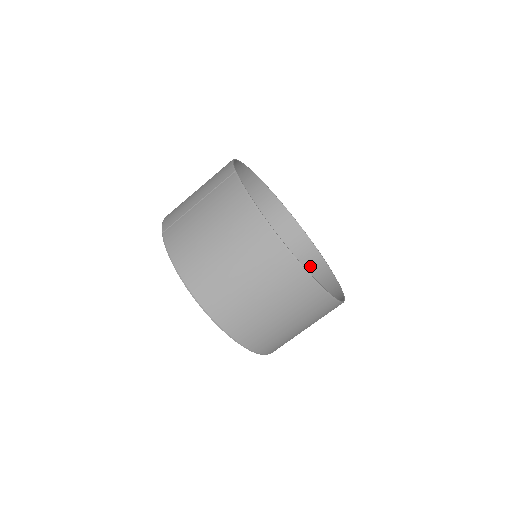
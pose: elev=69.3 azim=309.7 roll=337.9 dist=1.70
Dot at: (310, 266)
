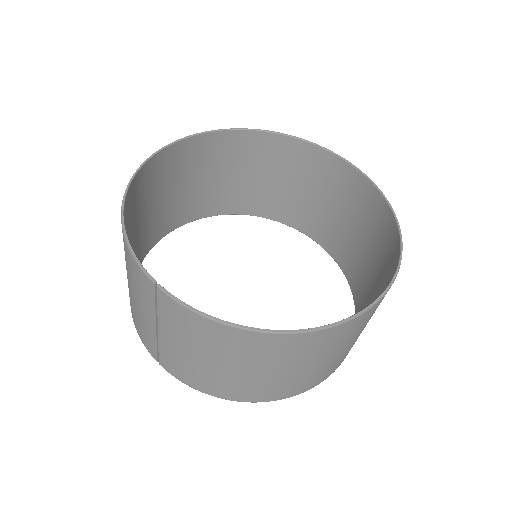
Dot at: (305, 162)
